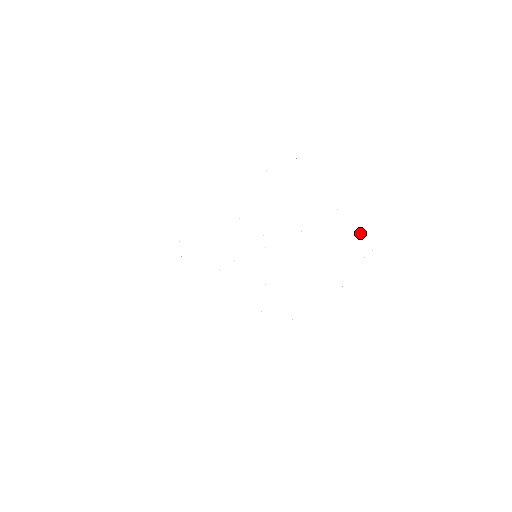
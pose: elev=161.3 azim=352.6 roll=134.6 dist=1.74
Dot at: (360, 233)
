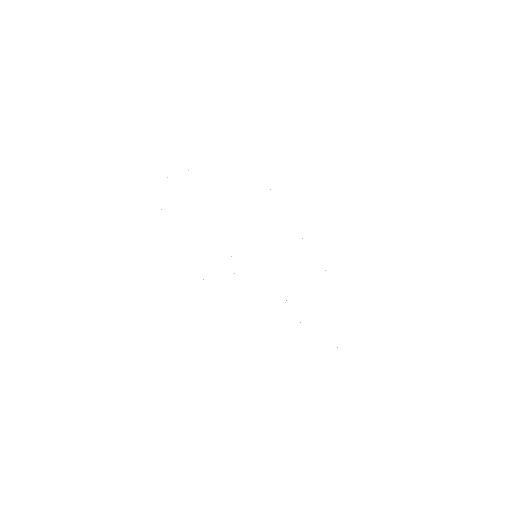
Dot at: occluded
